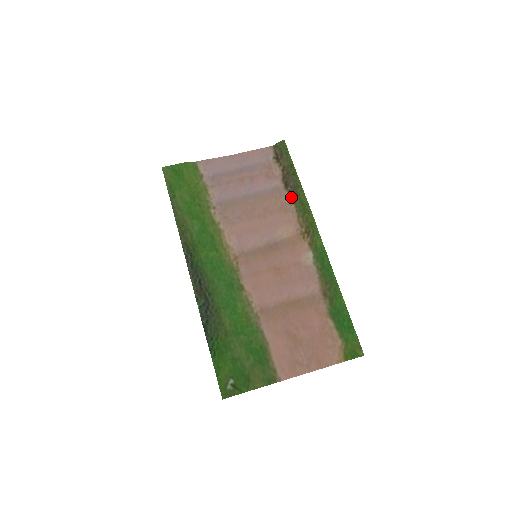
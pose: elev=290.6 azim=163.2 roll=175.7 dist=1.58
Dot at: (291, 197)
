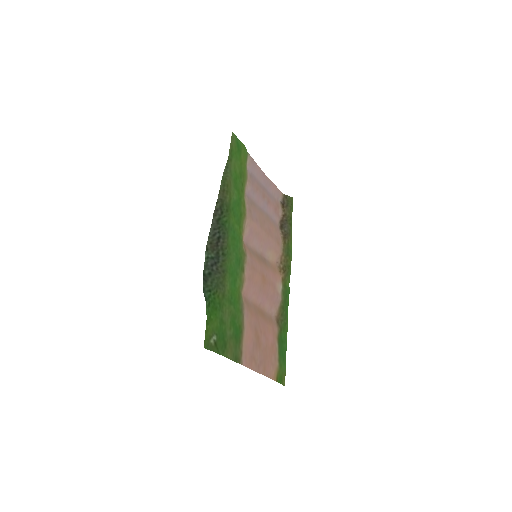
Dot at: (283, 237)
